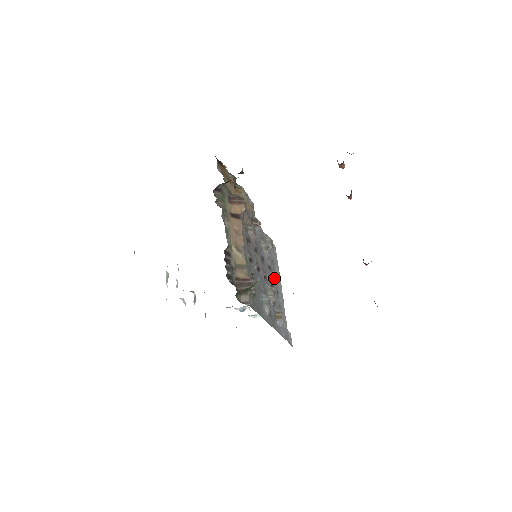
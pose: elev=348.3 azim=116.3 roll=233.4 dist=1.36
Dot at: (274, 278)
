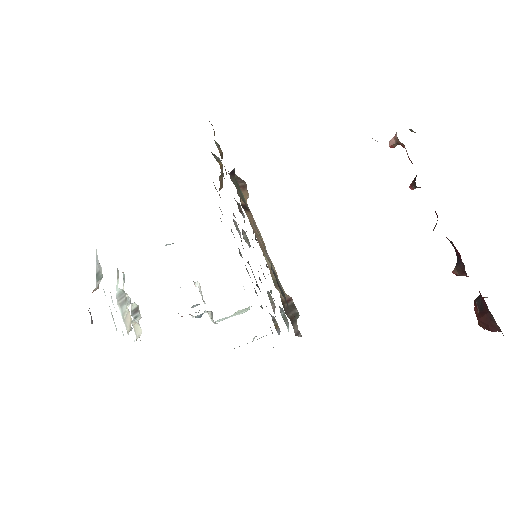
Dot at: occluded
